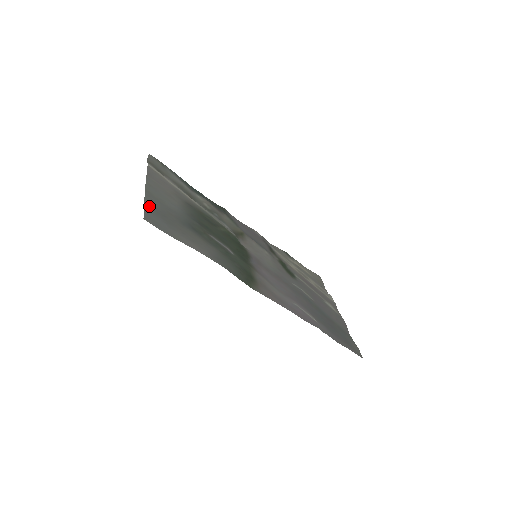
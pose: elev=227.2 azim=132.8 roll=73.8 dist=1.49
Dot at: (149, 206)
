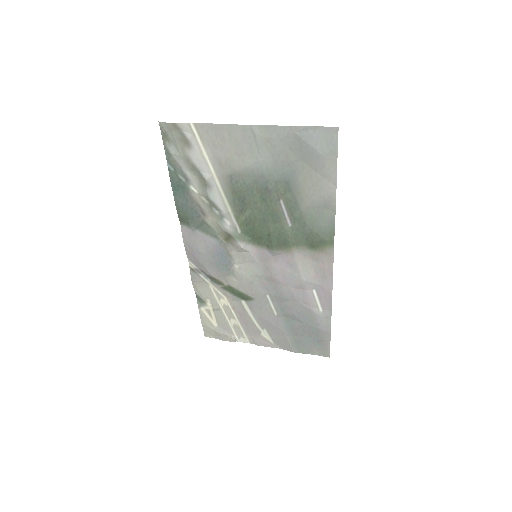
Dot at: (297, 133)
